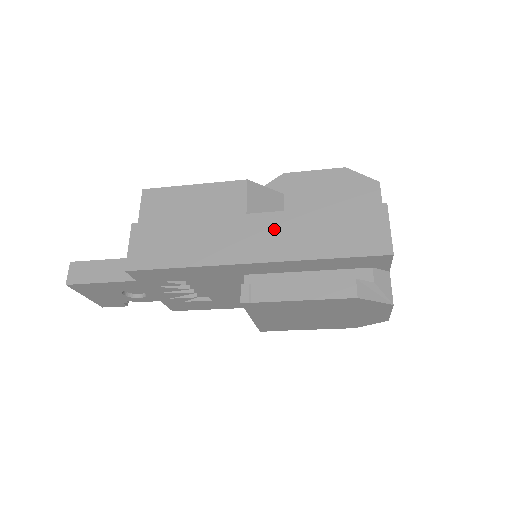
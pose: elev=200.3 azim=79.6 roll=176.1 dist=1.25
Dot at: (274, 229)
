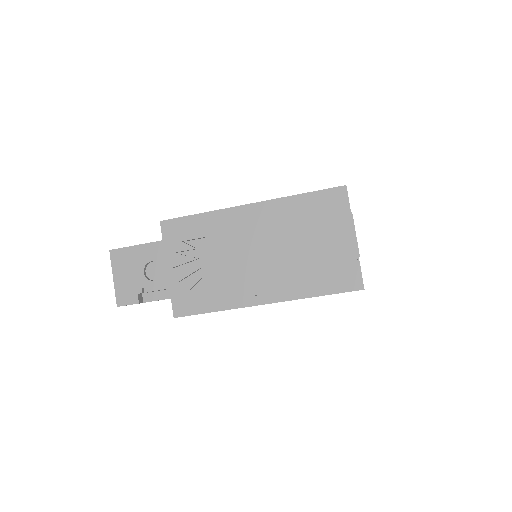
Dot at: occluded
